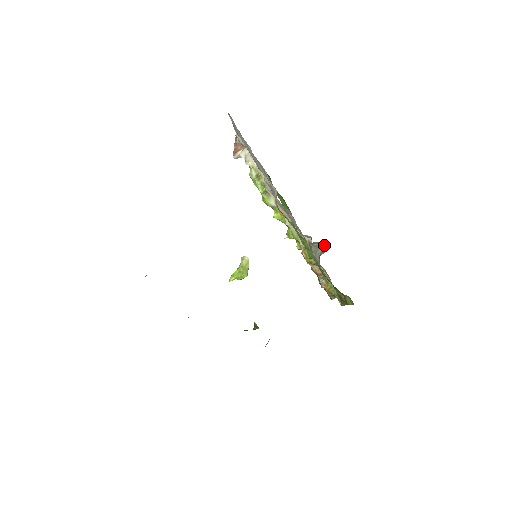
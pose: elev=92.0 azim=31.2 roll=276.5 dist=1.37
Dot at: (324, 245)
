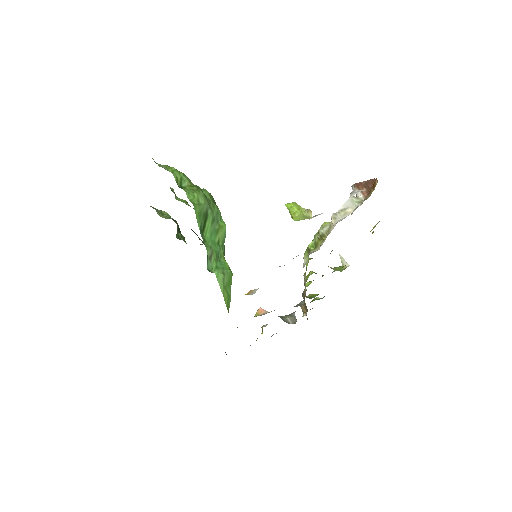
Dot at: occluded
